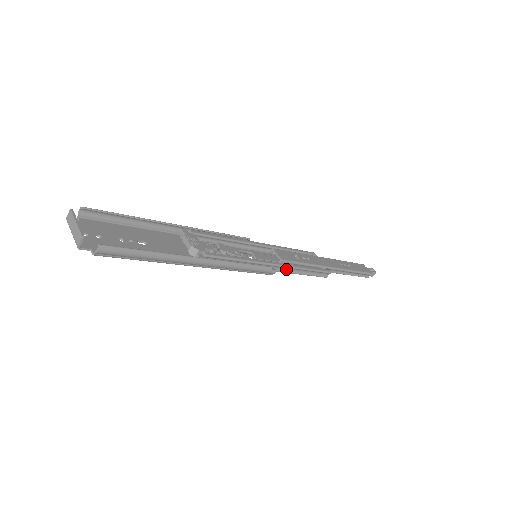
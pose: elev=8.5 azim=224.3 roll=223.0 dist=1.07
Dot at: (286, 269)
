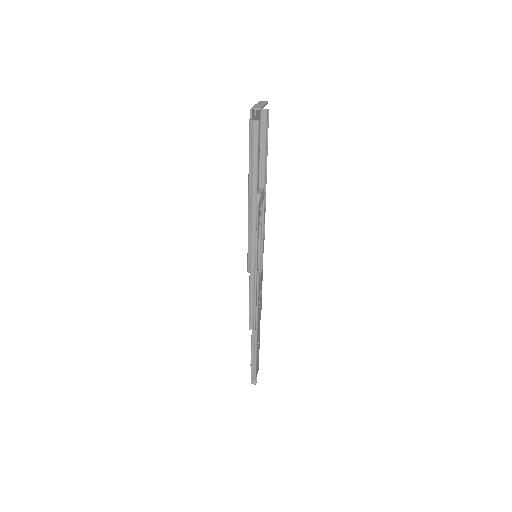
Dot at: (253, 284)
